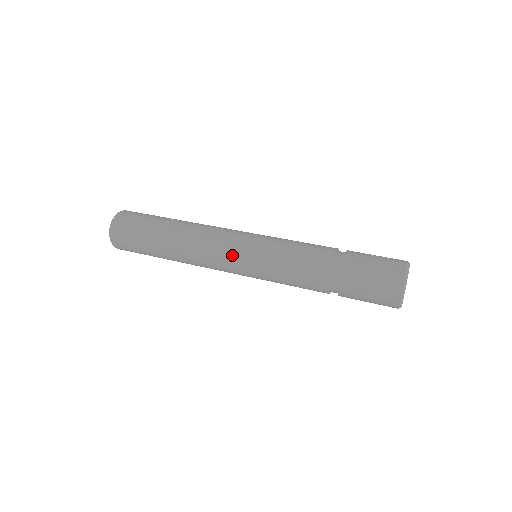
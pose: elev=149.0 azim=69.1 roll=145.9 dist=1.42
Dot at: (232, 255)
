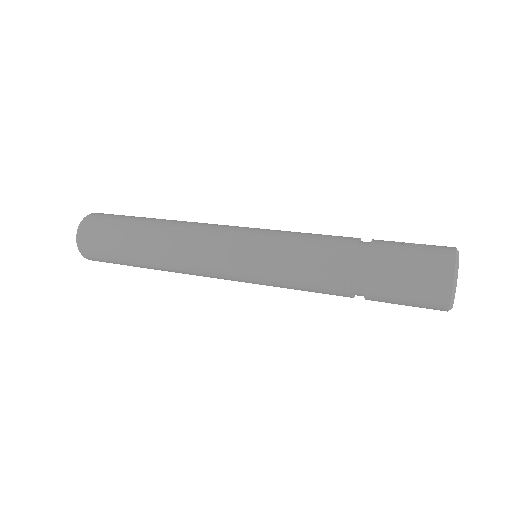
Dot at: (225, 264)
